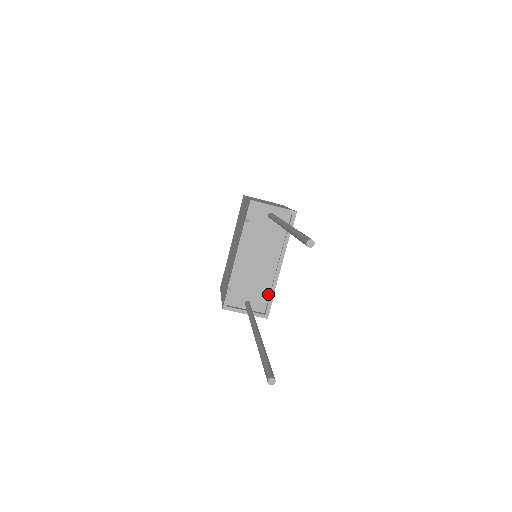
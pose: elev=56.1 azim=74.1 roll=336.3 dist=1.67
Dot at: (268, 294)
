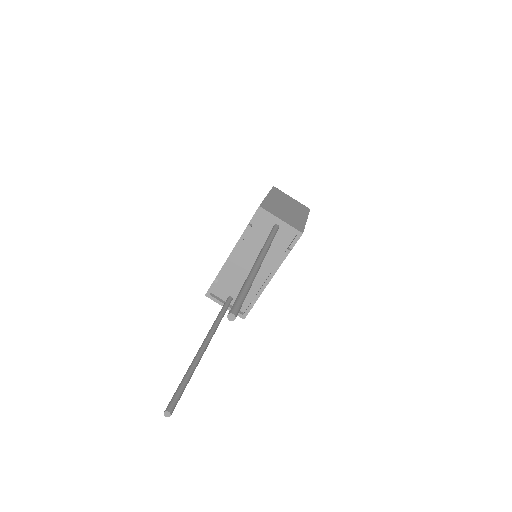
Dot at: (252, 298)
